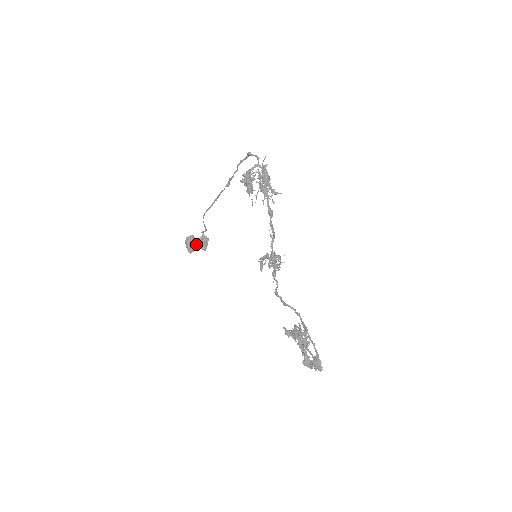
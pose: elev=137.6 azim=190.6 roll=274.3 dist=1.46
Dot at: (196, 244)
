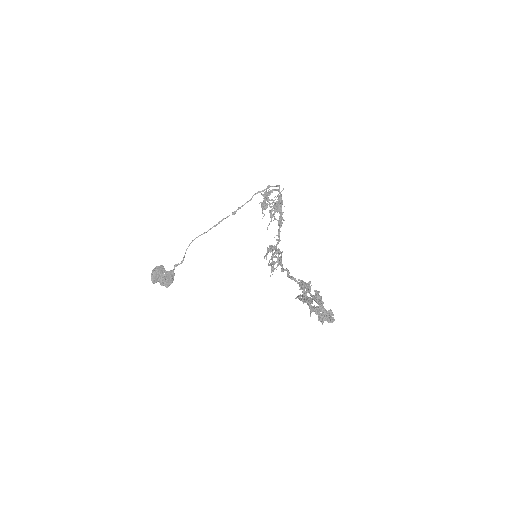
Dot at: (163, 276)
